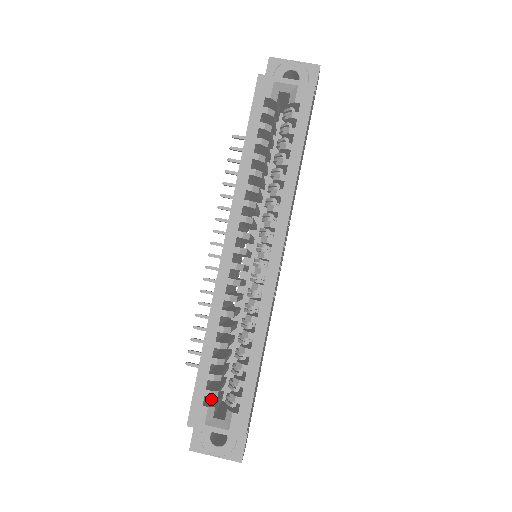
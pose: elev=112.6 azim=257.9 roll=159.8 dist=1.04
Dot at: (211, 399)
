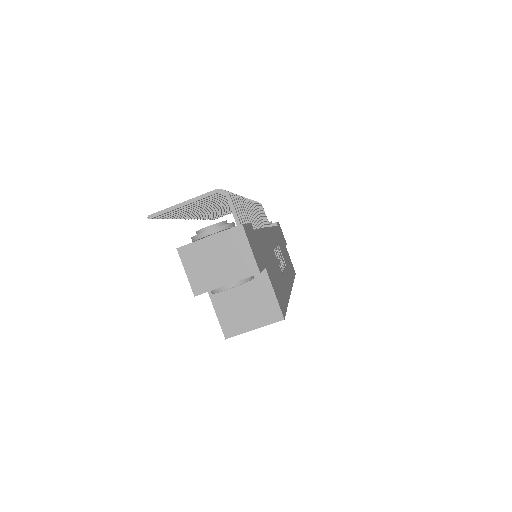
Dot at: occluded
